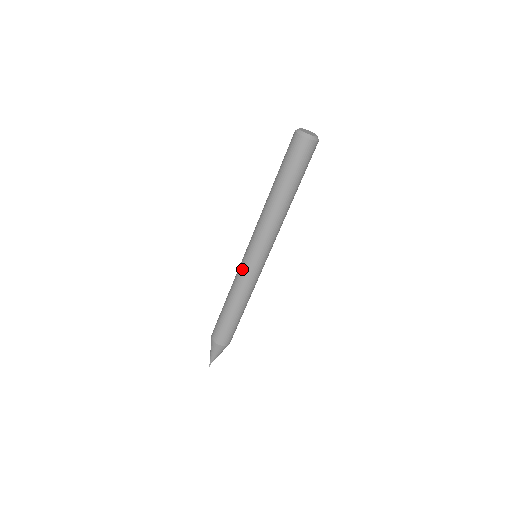
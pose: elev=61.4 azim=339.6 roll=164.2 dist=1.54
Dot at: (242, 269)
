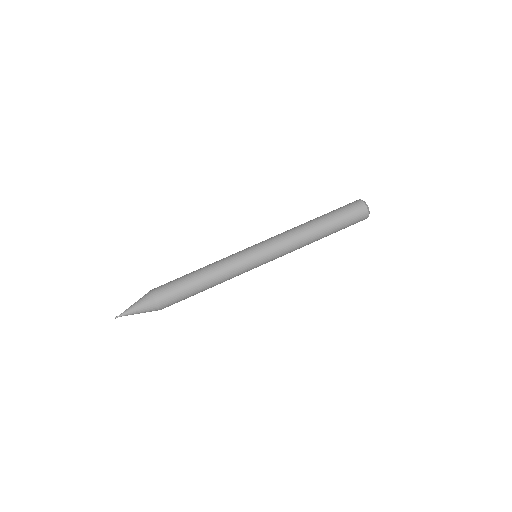
Dot at: occluded
